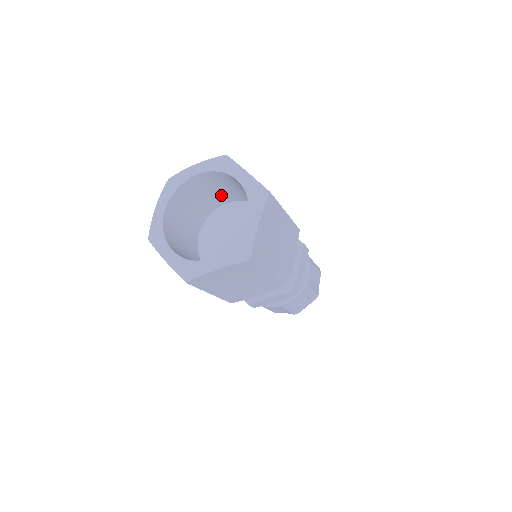
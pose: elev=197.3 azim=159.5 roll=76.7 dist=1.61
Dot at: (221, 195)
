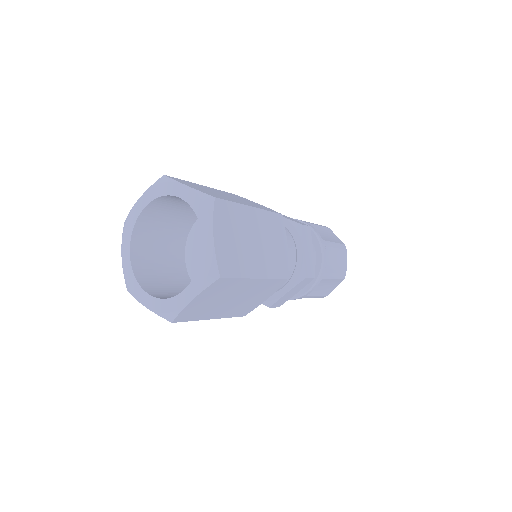
Dot at: occluded
